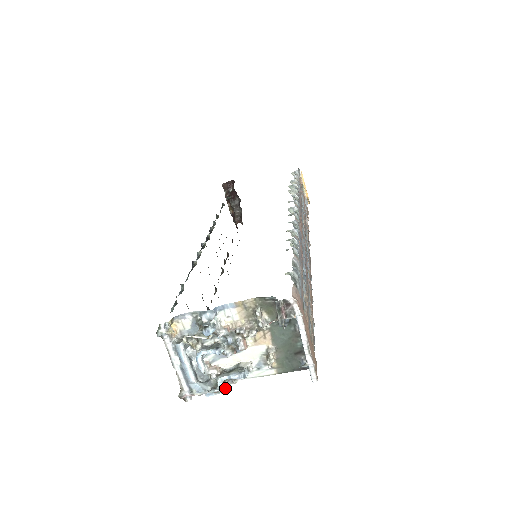
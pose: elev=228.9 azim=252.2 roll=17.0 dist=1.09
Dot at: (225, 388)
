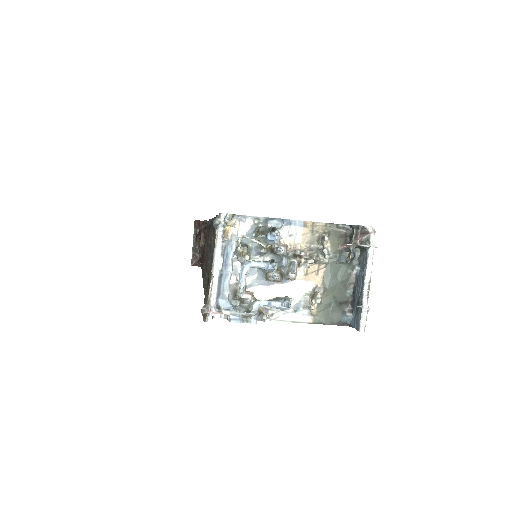
Dot at: (256, 318)
